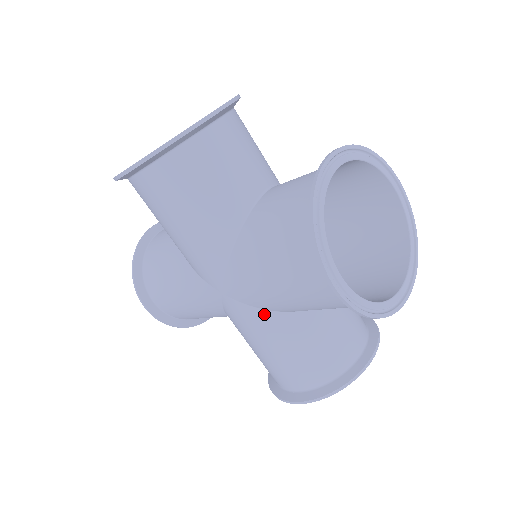
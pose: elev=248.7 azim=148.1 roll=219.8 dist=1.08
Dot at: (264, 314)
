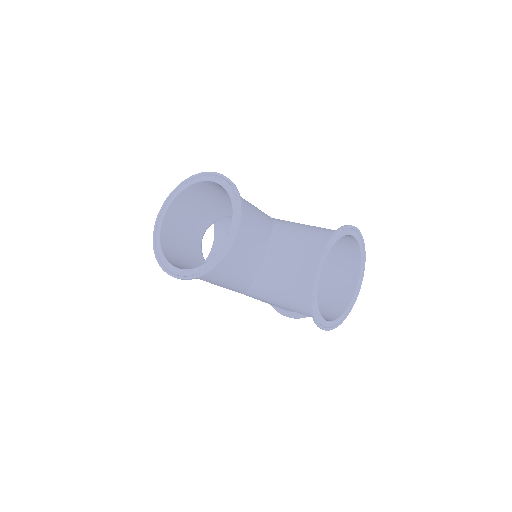
Dot at: occluded
